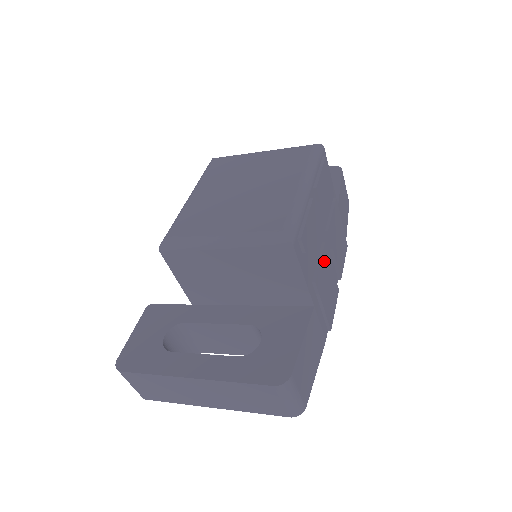
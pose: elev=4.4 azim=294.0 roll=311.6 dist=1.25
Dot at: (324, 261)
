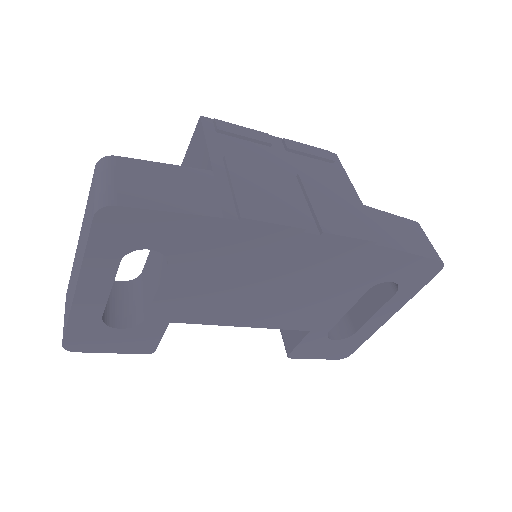
Dot at: (267, 173)
